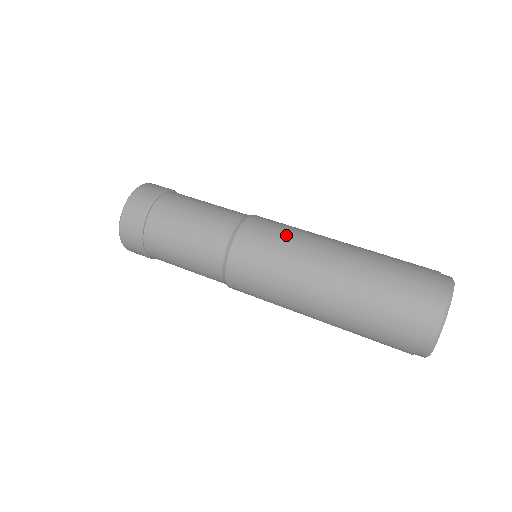
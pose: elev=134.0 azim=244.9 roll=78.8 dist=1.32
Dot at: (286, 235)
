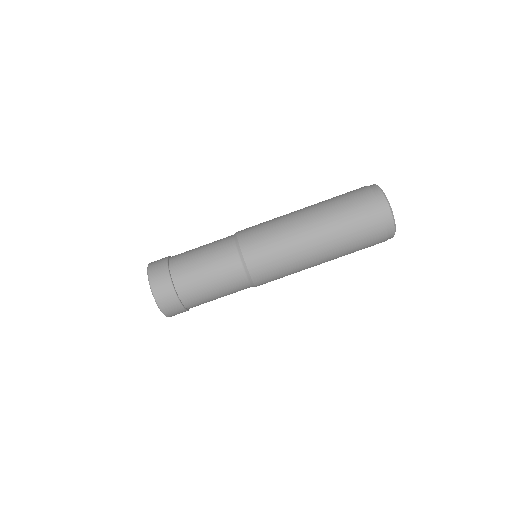
Dot at: (282, 261)
